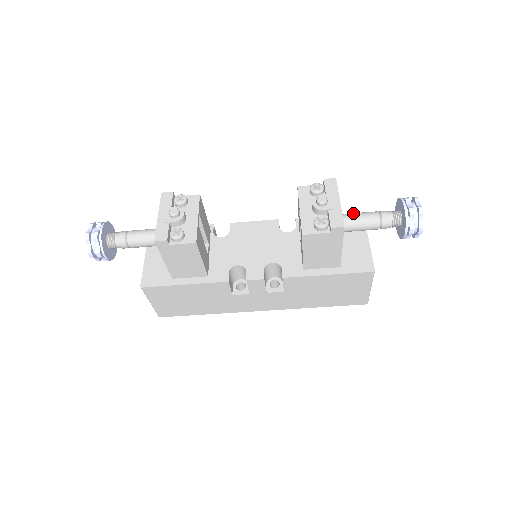
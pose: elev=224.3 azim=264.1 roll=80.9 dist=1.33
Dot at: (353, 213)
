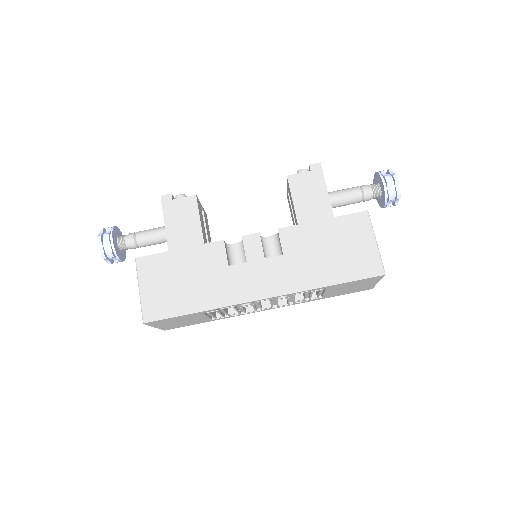
Dot at: occluded
